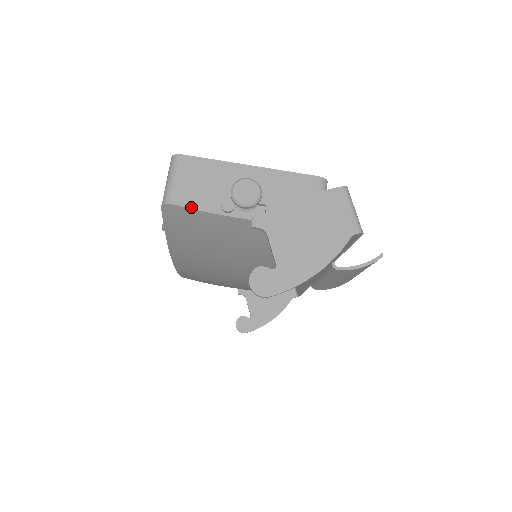
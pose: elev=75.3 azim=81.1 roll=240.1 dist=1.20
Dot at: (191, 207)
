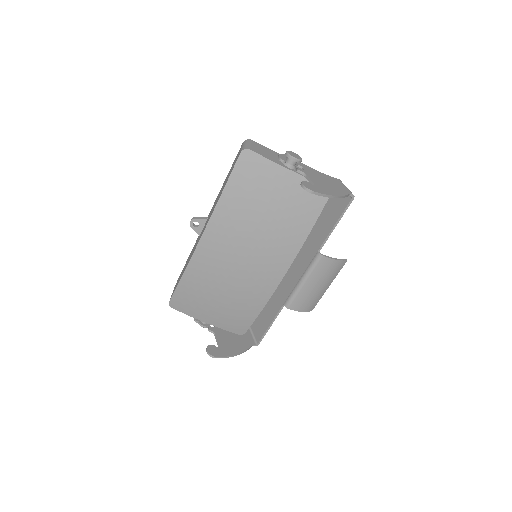
Dot at: (261, 155)
